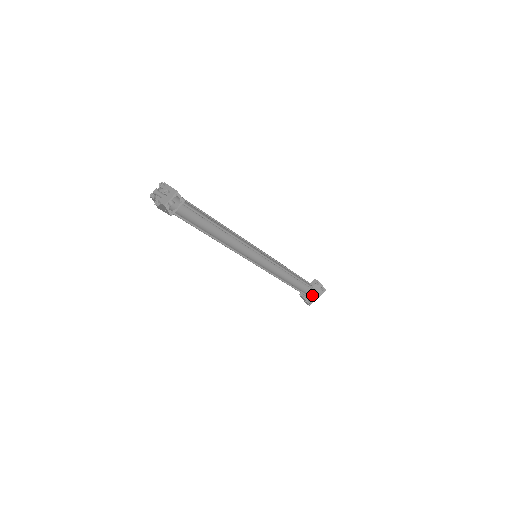
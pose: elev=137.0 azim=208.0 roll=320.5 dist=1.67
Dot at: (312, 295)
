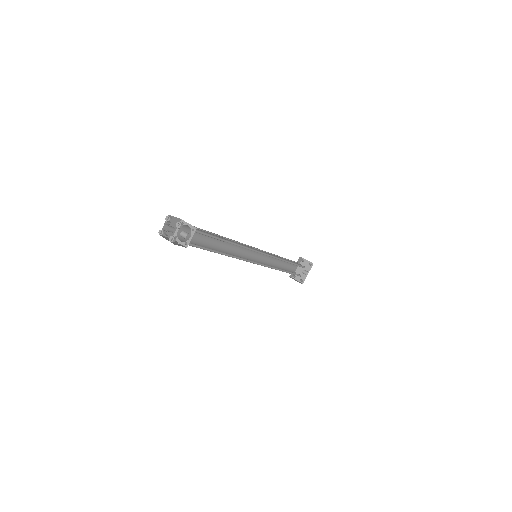
Dot at: (301, 273)
